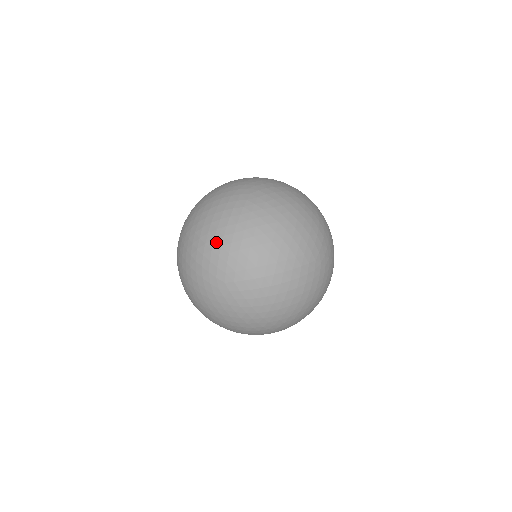
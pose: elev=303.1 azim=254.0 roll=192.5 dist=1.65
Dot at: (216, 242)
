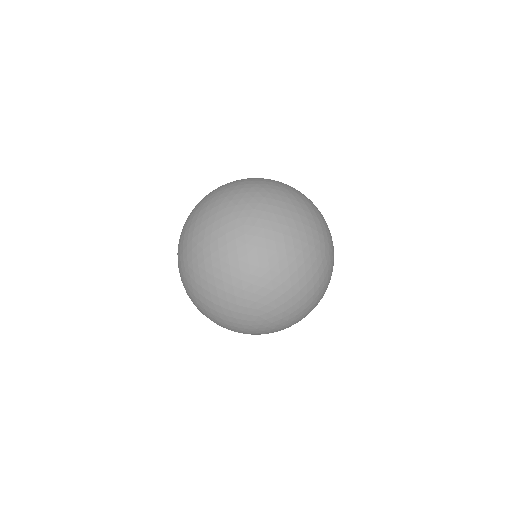
Dot at: (236, 288)
